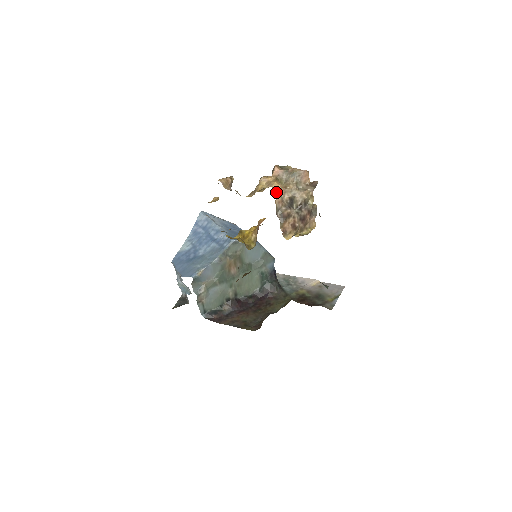
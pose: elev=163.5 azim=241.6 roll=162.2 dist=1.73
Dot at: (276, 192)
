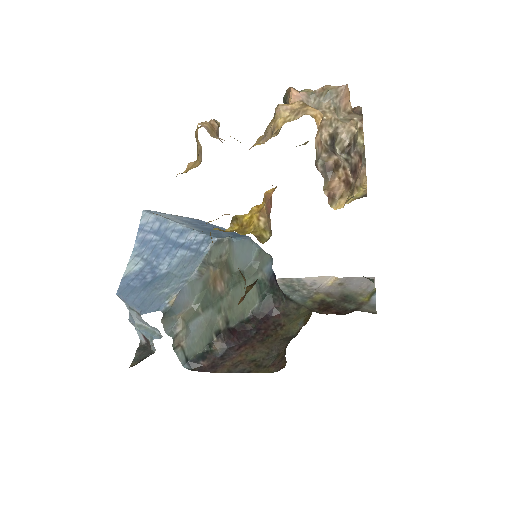
Dot at: occluded
